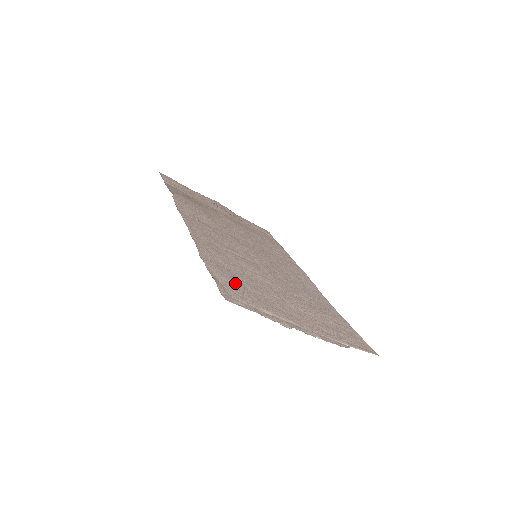
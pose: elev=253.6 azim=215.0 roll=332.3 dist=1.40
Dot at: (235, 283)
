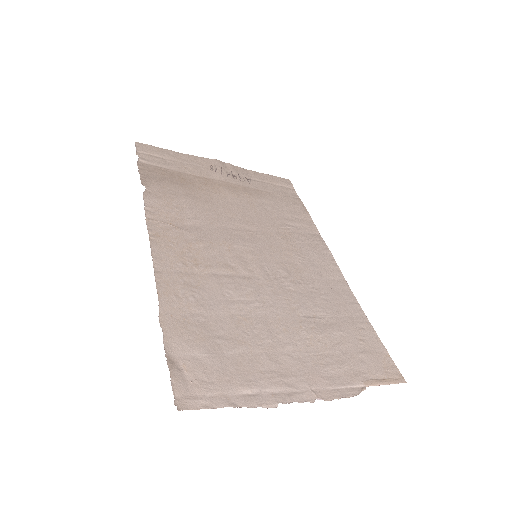
Dot at: (205, 353)
